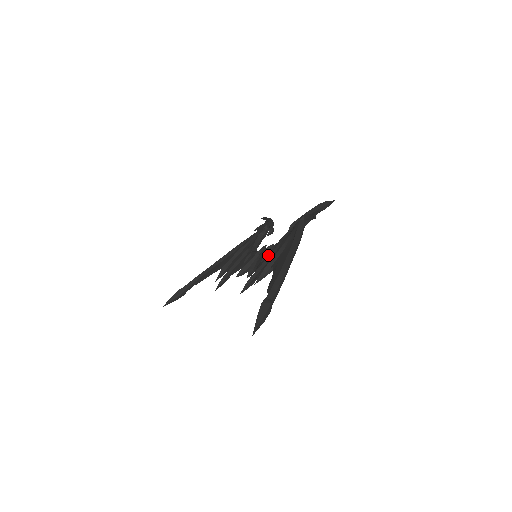
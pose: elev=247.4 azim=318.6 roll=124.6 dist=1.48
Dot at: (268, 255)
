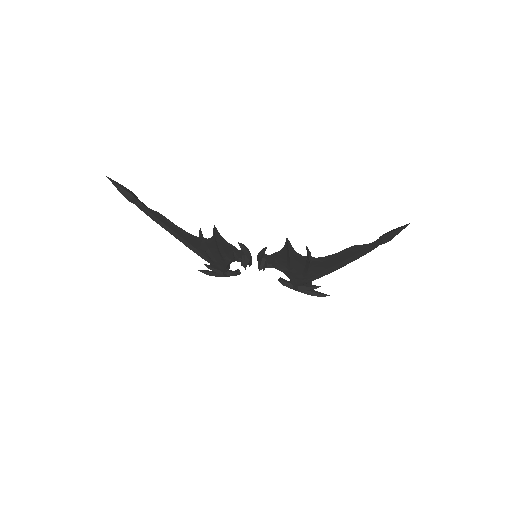
Dot at: (282, 261)
